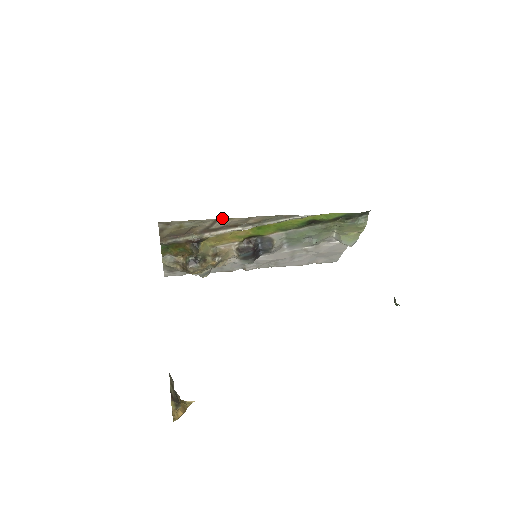
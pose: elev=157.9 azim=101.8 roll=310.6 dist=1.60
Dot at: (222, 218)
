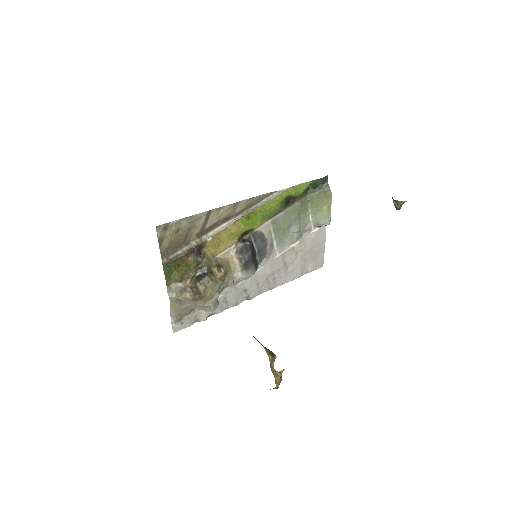
Dot at: (213, 209)
